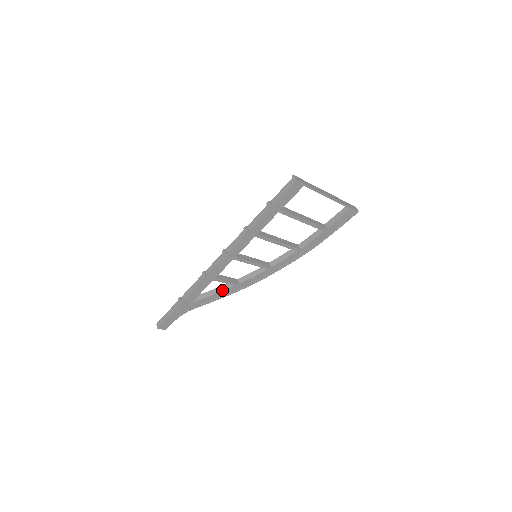
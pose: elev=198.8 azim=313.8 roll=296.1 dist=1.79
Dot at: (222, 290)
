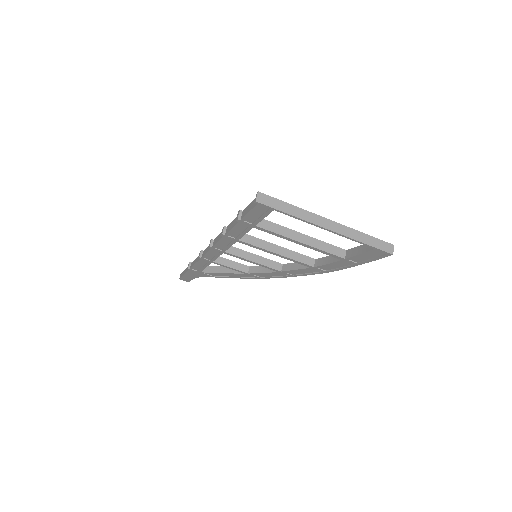
Dot at: (231, 272)
